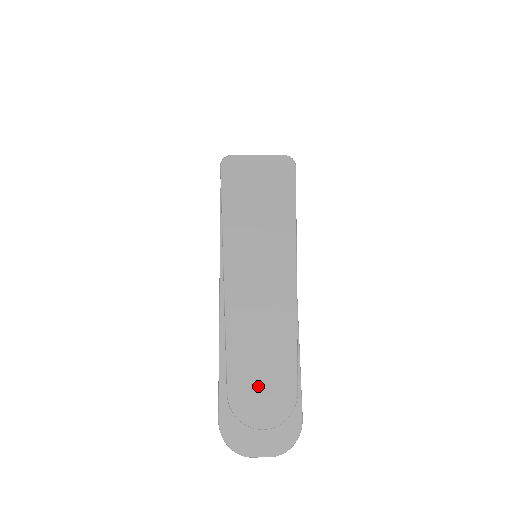
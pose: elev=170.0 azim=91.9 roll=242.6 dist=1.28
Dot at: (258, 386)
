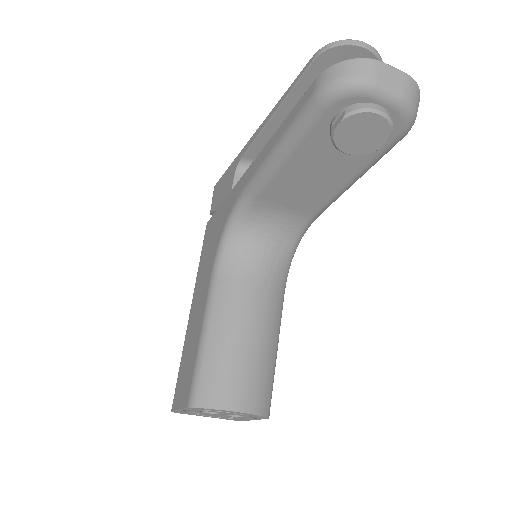
Dot at: occluded
